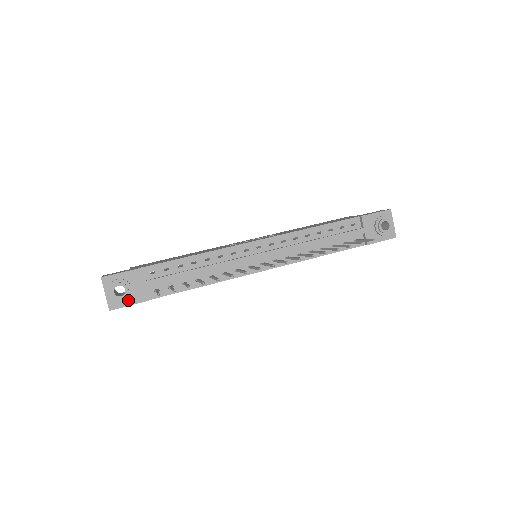
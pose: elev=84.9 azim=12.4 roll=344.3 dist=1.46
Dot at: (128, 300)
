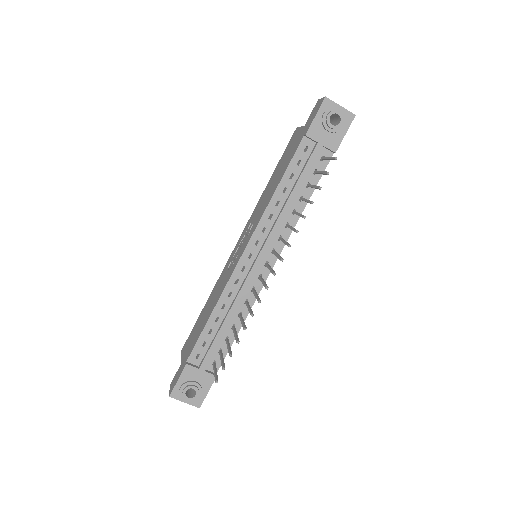
Dot at: (203, 390)
